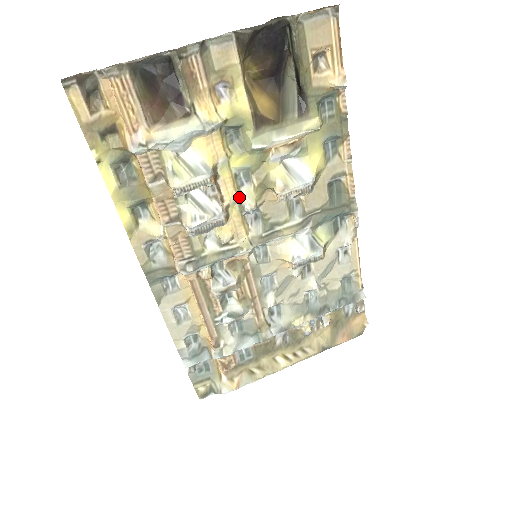
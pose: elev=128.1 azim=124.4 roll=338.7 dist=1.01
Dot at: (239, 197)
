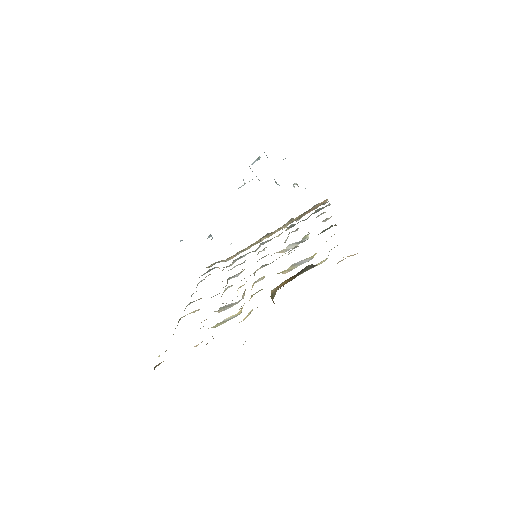
Dot at: occluded
